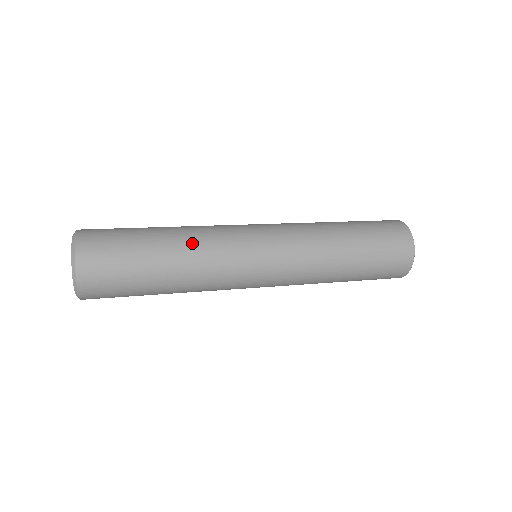
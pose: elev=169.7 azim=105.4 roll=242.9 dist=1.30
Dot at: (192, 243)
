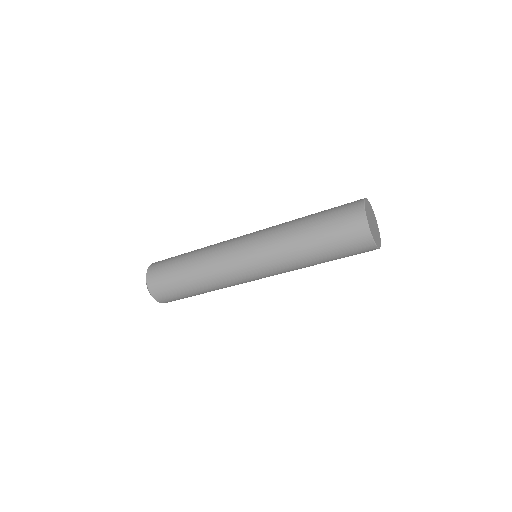
Dot at: occluded
